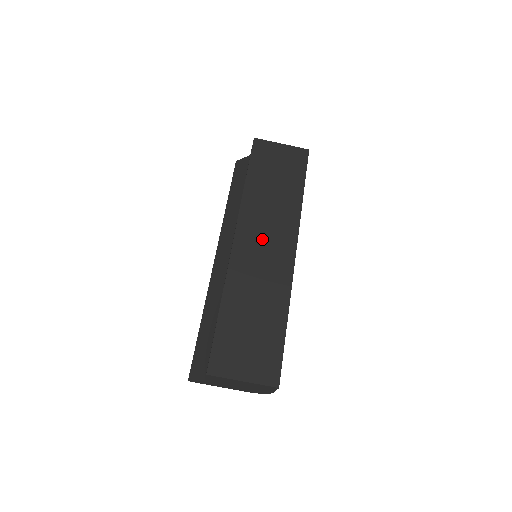
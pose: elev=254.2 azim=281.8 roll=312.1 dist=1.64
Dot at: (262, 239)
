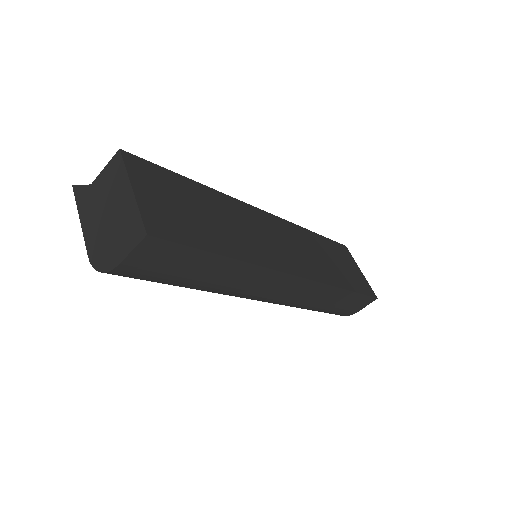
Dot at: (285, 240)
